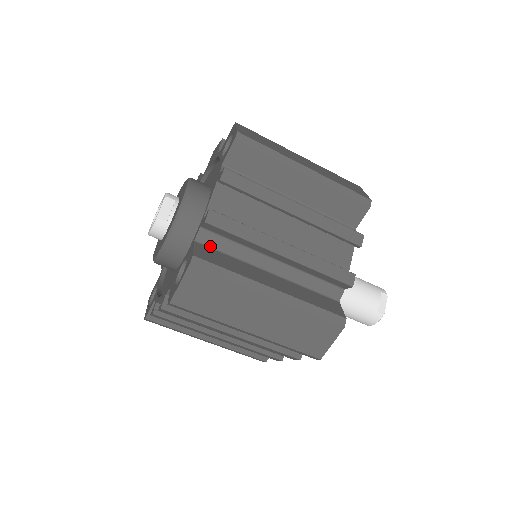
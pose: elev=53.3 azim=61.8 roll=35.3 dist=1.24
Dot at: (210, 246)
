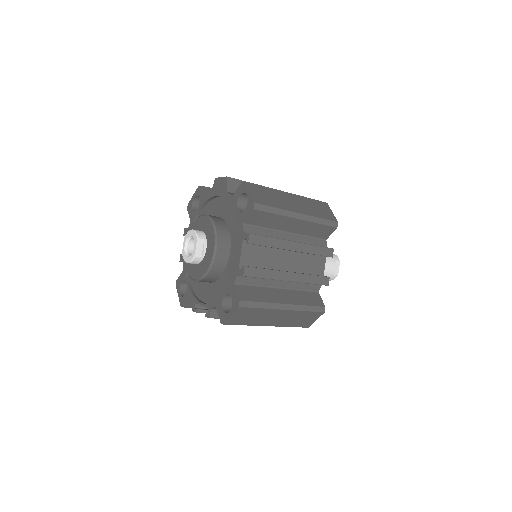
Dot at: (243, 284)
